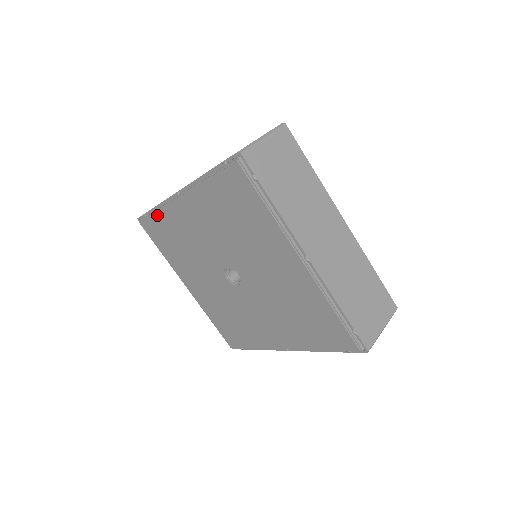
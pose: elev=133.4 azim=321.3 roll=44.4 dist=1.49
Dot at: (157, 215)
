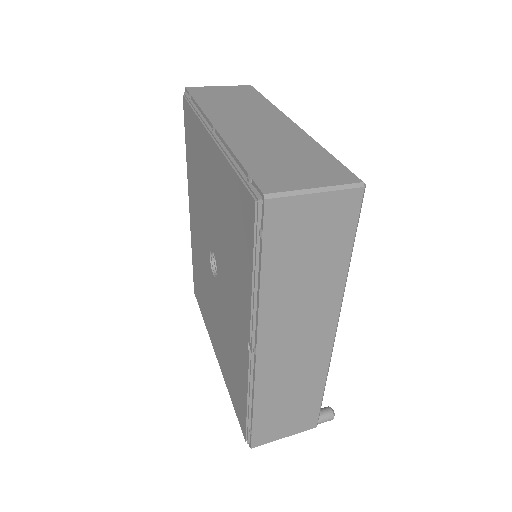
Dot at: (193, 258)
